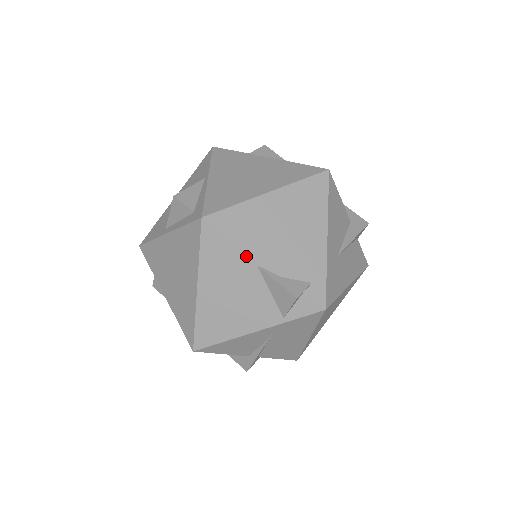
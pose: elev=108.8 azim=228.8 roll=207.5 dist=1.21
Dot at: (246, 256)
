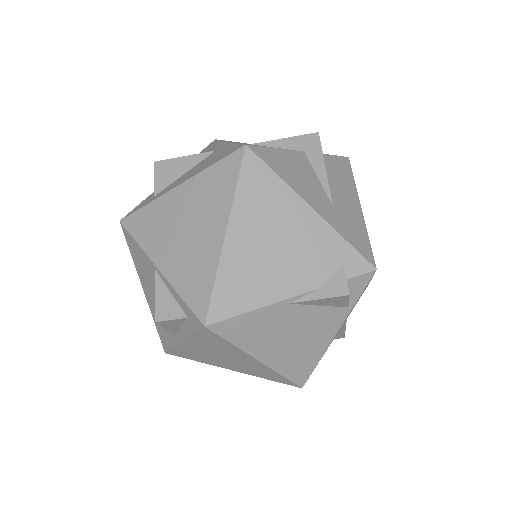
Dot at: (272, 308)
